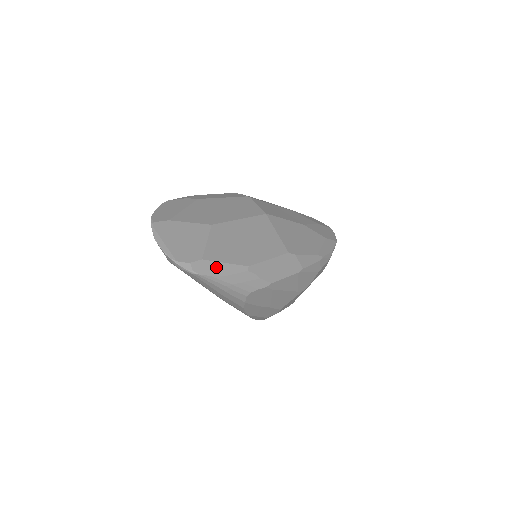
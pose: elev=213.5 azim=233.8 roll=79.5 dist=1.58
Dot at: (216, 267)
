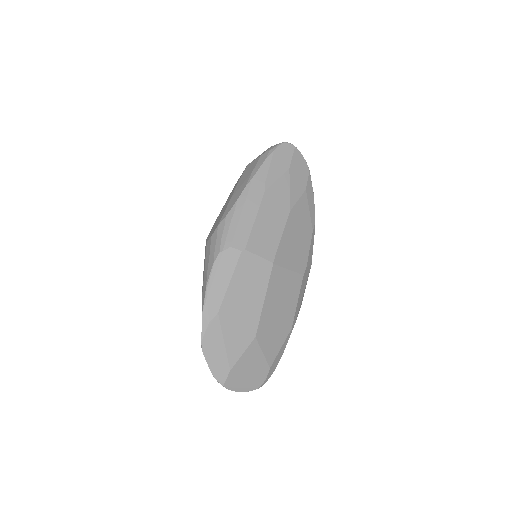
Dot at: (278, 358)
